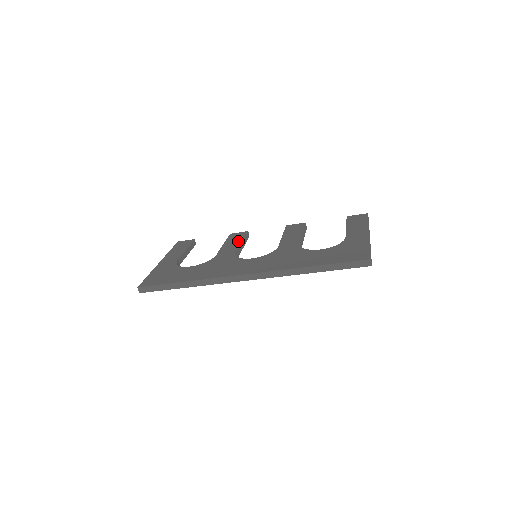
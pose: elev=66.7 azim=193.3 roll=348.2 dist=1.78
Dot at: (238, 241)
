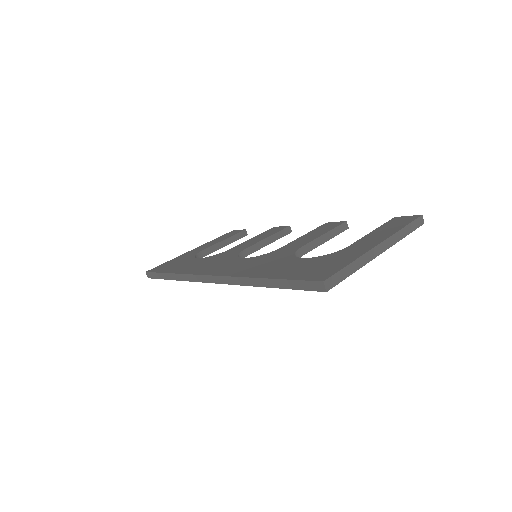
Dot at: (265, 236)
